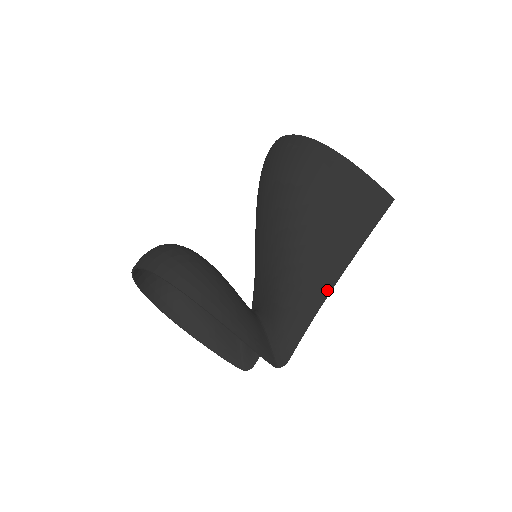
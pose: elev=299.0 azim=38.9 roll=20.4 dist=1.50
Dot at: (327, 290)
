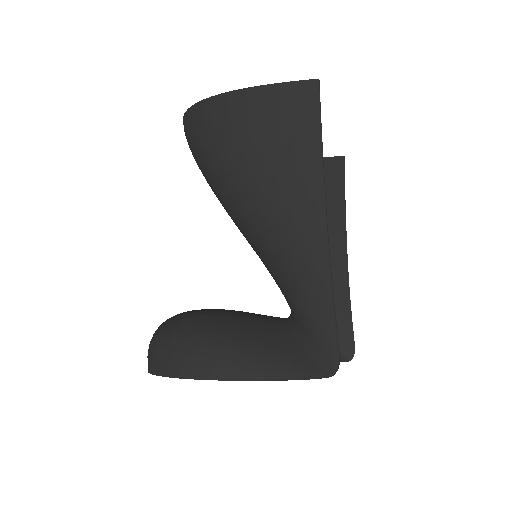
Dot at: (323, 249)
